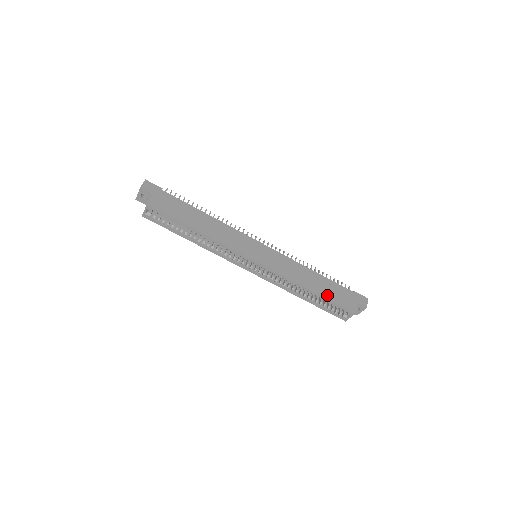
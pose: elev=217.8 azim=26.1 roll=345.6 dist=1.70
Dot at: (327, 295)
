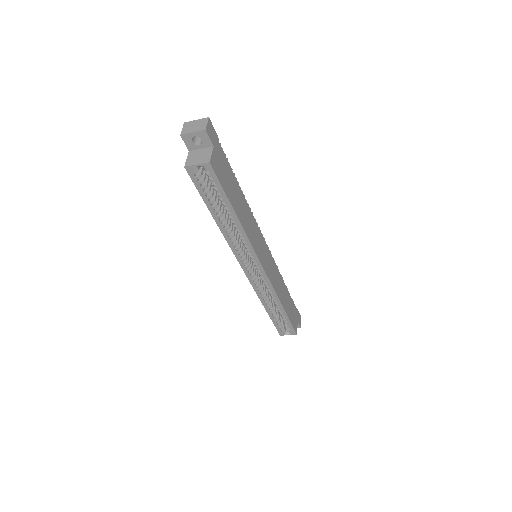
Dot at: (289, 313)
